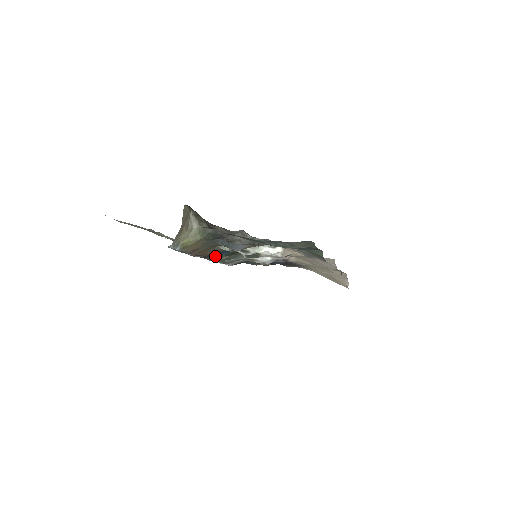
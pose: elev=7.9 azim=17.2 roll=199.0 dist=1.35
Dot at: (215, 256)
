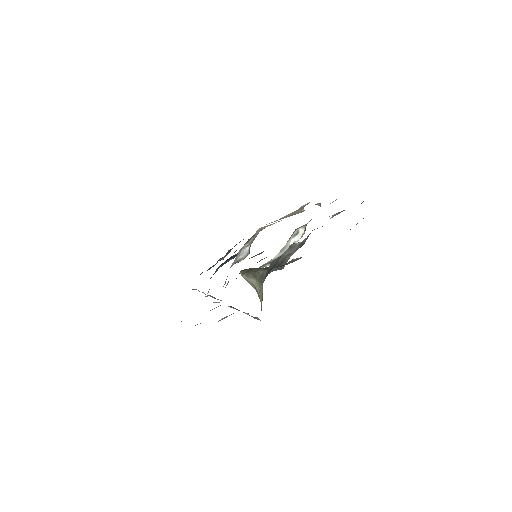
Dot at: occluded
